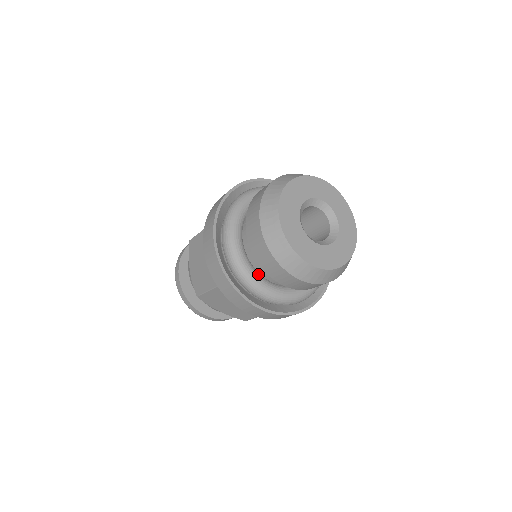
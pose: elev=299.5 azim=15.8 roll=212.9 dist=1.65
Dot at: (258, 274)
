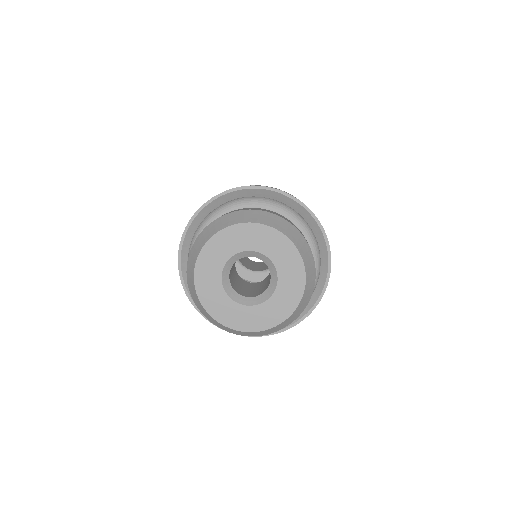
Dot at: occluded
